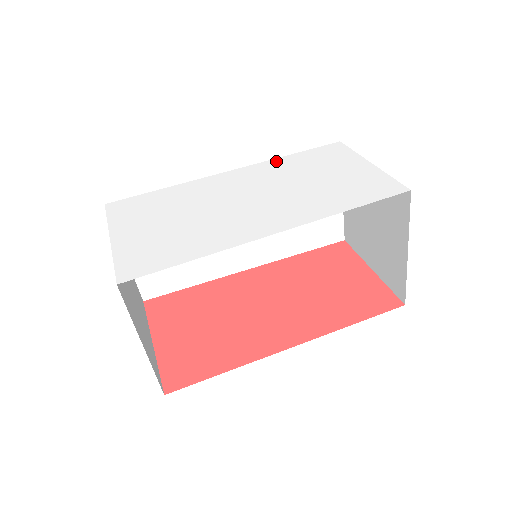
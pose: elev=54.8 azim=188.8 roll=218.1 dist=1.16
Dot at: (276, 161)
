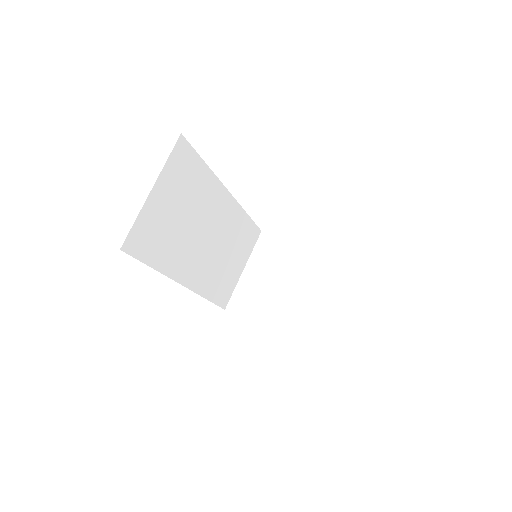
Dot at: occluded
